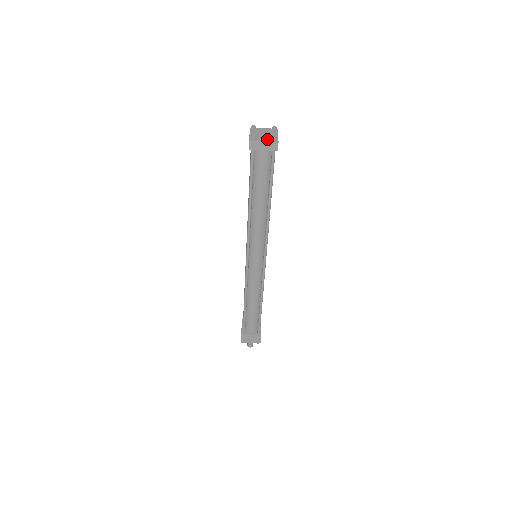
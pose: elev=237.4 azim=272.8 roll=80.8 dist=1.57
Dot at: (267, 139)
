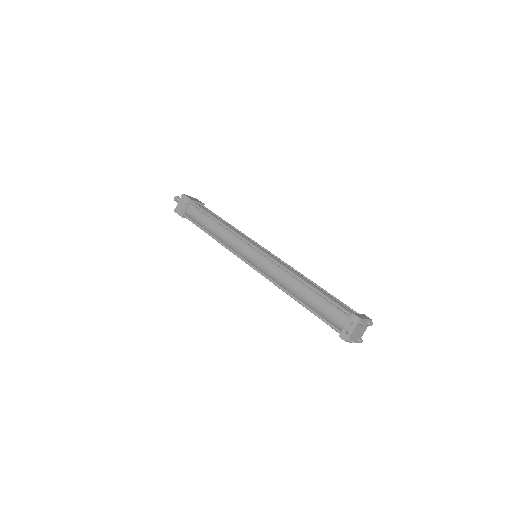
Dot at: (356, 339)
